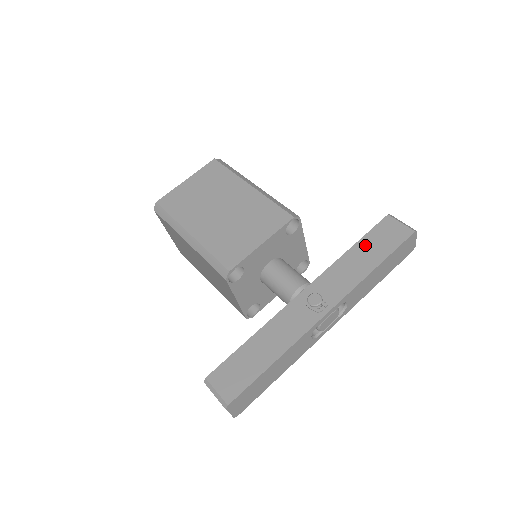
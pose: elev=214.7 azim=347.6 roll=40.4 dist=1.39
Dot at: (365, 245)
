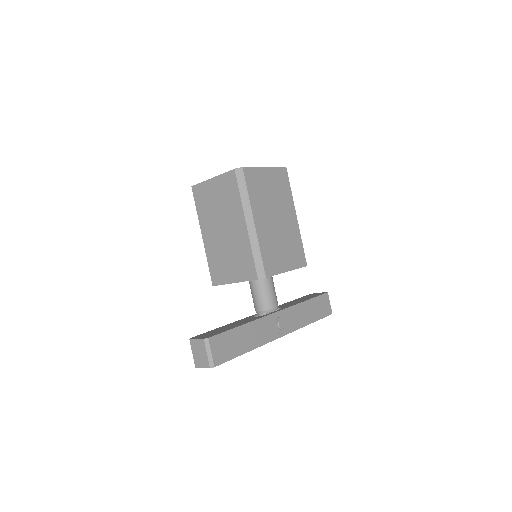
Dot at: (313, 304)
